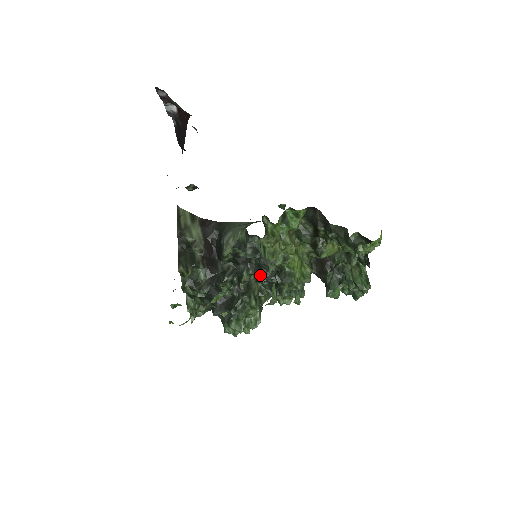
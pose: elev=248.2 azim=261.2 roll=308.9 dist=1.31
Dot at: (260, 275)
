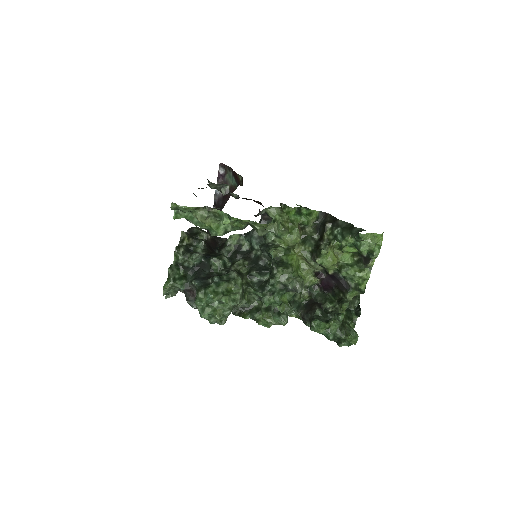
Dot at: (255, 266)
